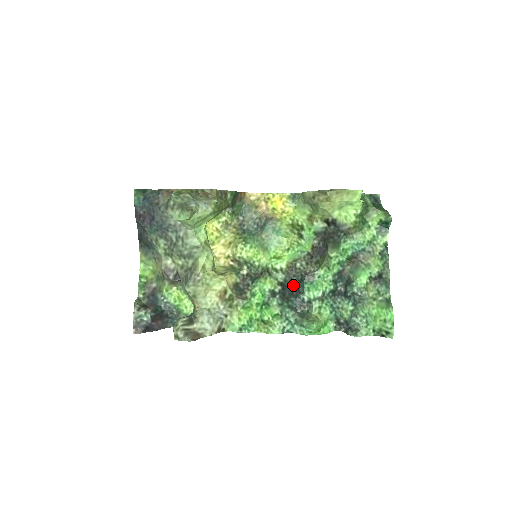
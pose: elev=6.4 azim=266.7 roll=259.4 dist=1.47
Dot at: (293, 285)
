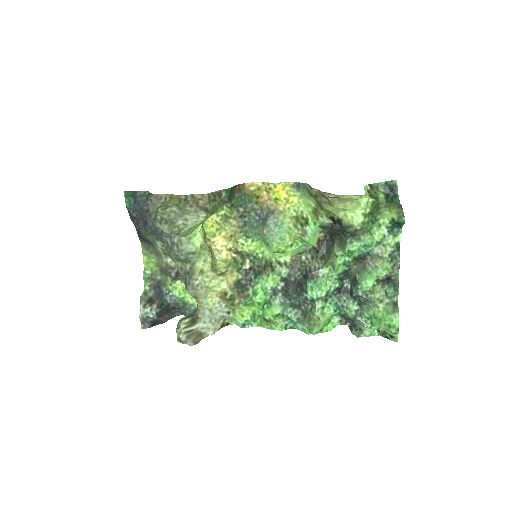
Dot at: (297, 279)
